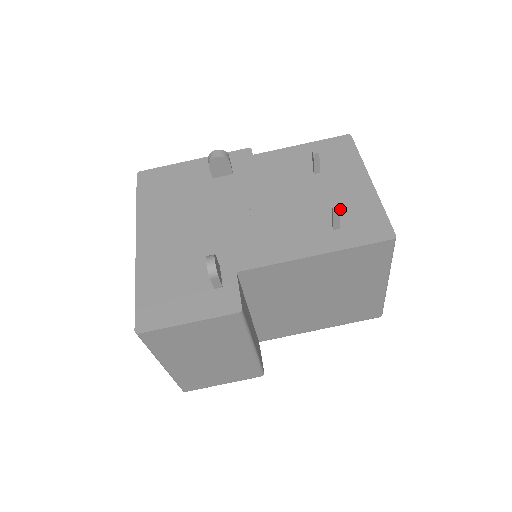
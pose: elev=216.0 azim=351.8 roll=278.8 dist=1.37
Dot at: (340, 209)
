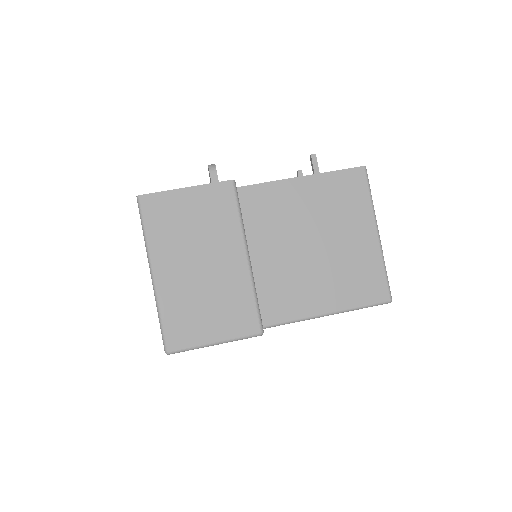
Dot at: occluded
